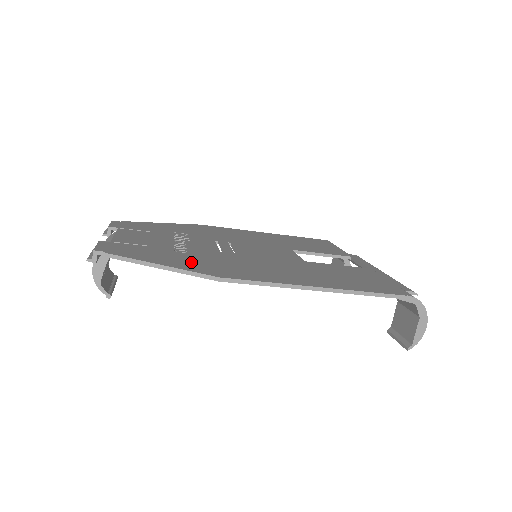
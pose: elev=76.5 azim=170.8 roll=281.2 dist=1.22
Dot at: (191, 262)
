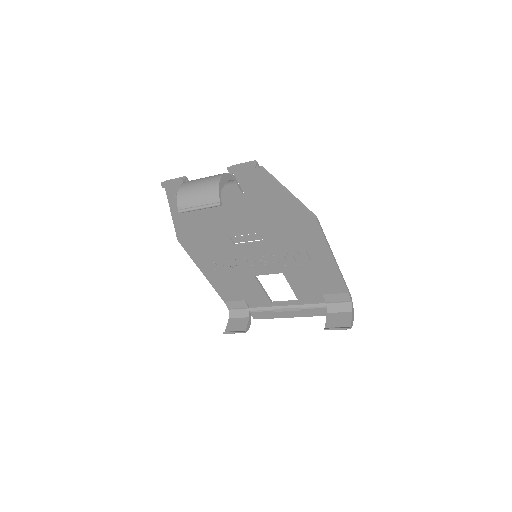
Dot at: (285, 209)
